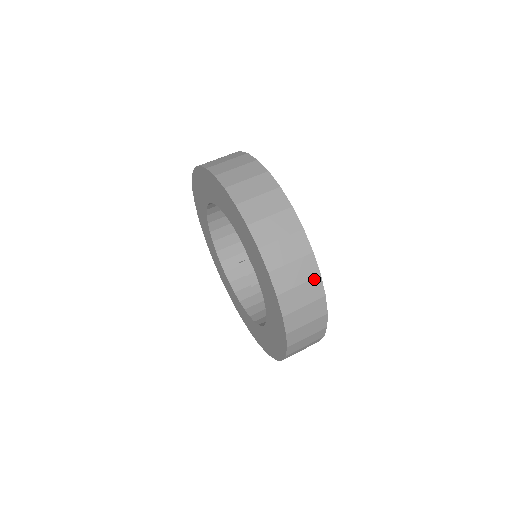
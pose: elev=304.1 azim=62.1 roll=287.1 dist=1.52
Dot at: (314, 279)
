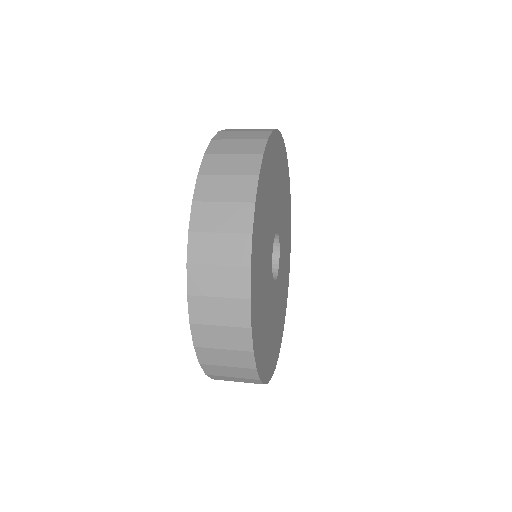
Dot at: (254, 155)
